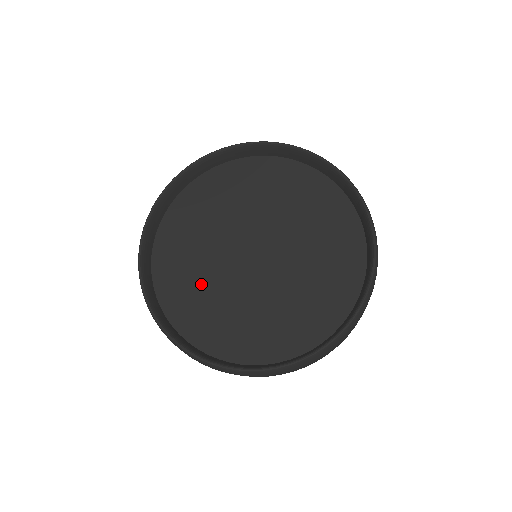
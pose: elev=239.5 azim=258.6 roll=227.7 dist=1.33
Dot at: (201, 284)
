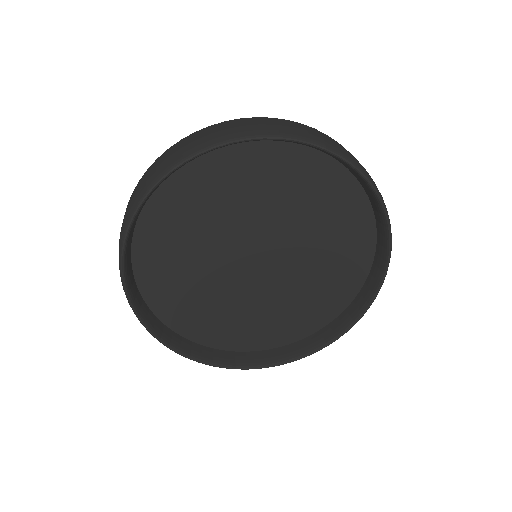
Dot at: (188, 271)
